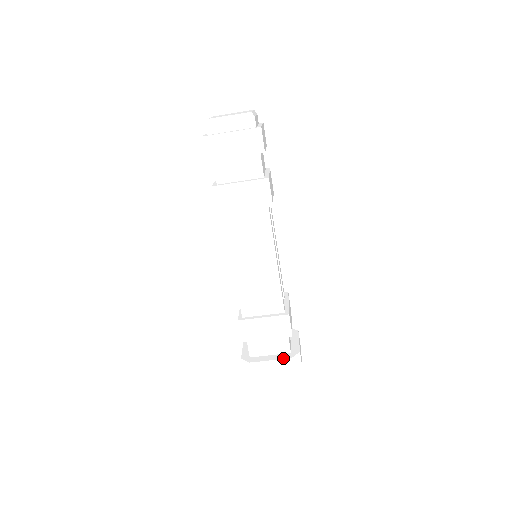
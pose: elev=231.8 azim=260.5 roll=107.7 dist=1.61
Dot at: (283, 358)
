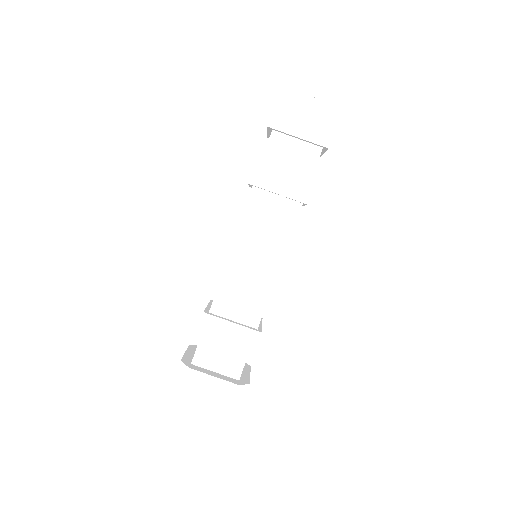
Dot at: (229, 381)
